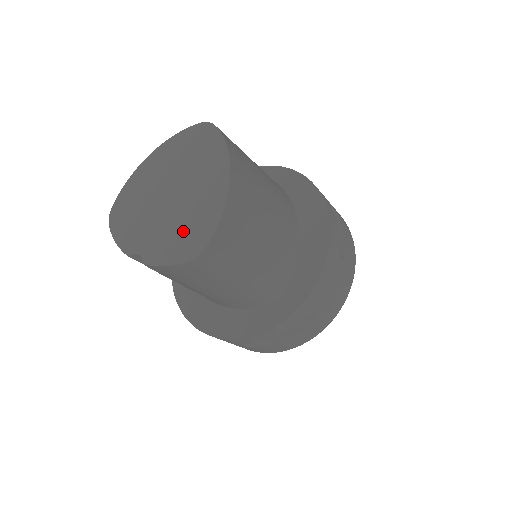
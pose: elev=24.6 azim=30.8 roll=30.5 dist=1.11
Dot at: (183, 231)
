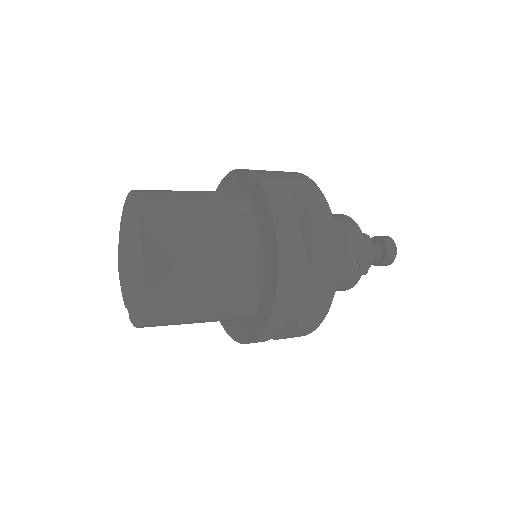
Dot at: (135, 299)
